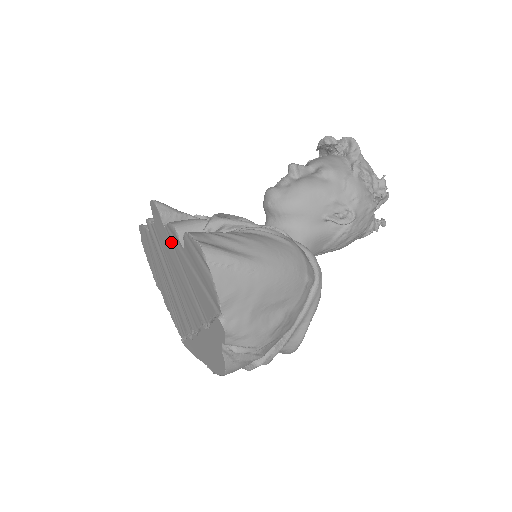
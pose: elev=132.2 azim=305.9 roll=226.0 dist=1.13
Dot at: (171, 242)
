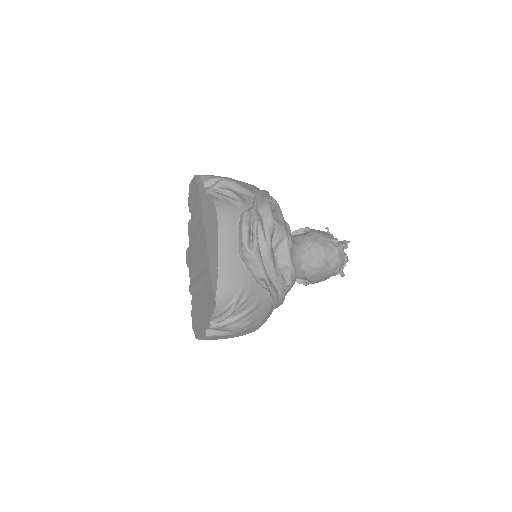
Dot at: (191, 240)
